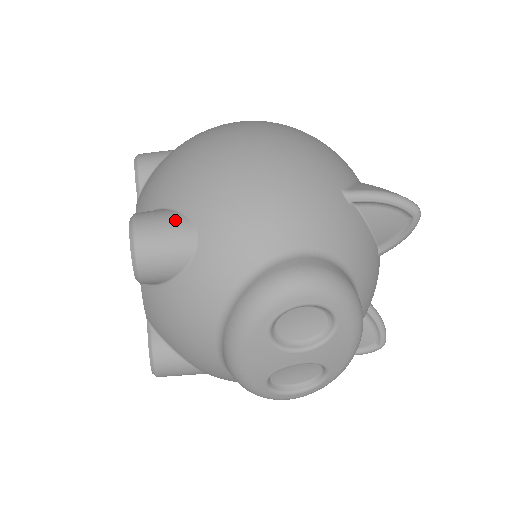
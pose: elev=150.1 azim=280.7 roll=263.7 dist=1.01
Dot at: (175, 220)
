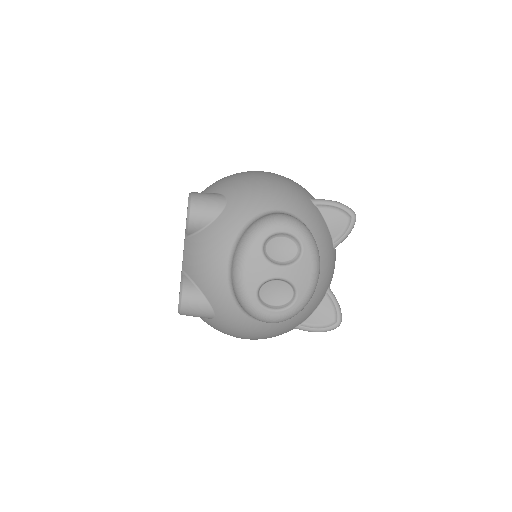
Dot at: (215, 194)
